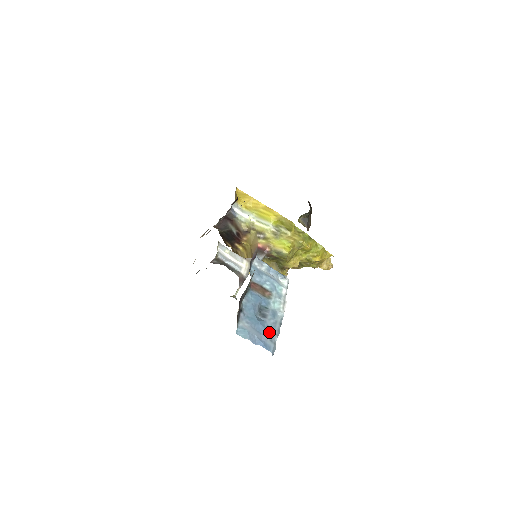
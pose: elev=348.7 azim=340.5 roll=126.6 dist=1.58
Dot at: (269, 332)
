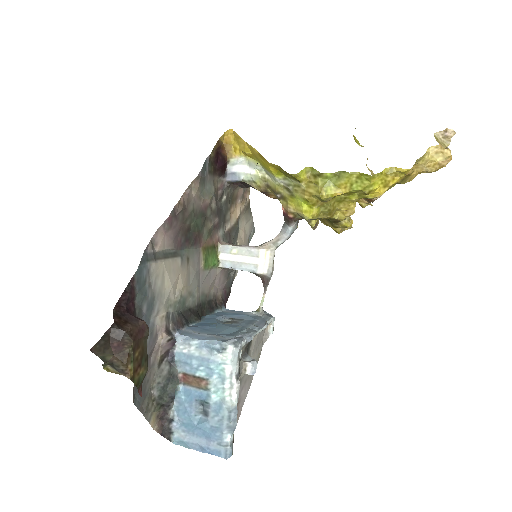
Dot at: (214, 434)
